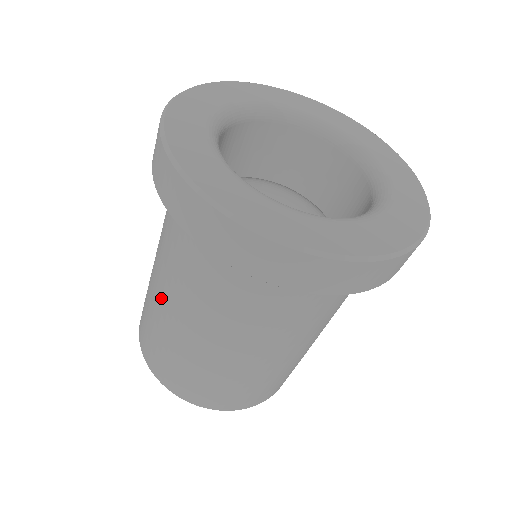
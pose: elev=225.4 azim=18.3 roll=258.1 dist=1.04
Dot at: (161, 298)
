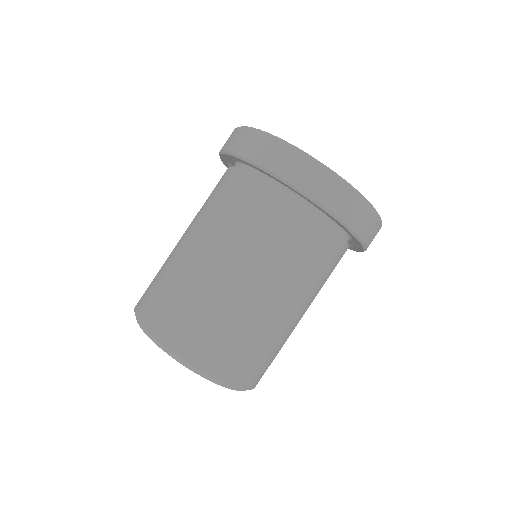
Dot at: (182, 238)
